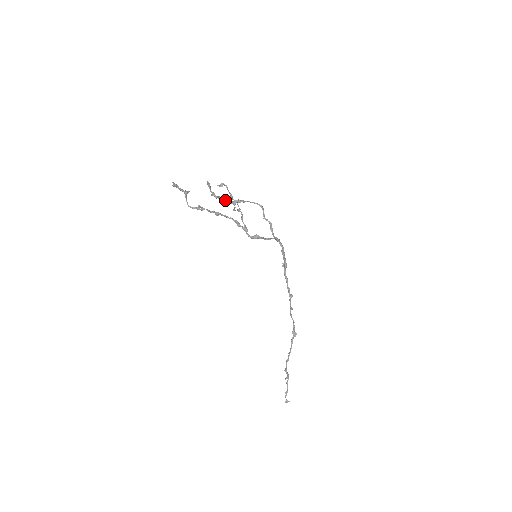
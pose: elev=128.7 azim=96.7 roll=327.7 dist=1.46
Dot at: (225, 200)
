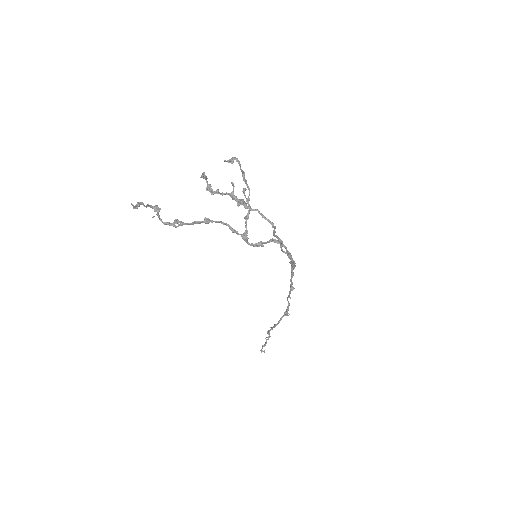
Dot at: (227, 193)
